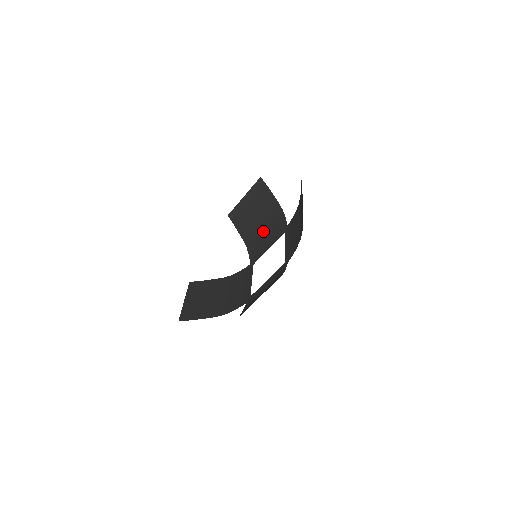
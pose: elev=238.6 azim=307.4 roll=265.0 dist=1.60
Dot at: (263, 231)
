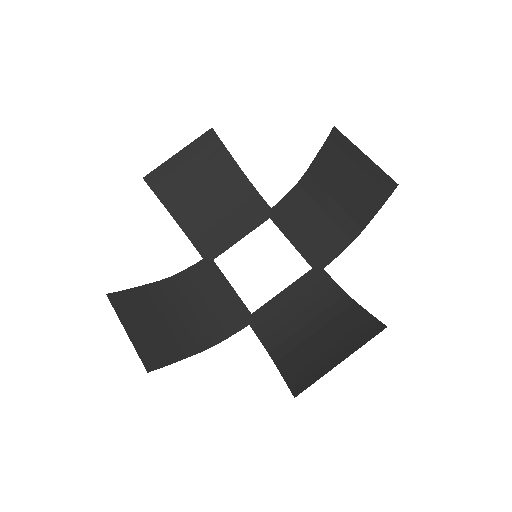
Dot at: (217, 210)
